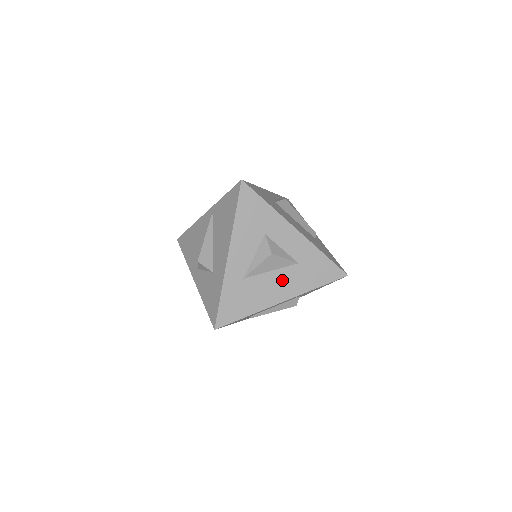
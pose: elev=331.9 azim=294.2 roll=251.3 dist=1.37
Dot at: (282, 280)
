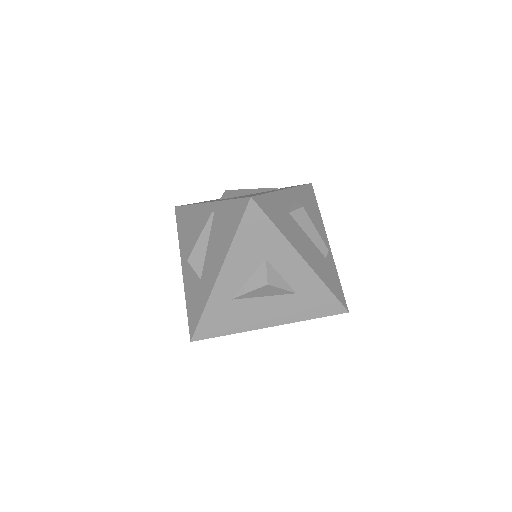
Dot at: (274, 307)
